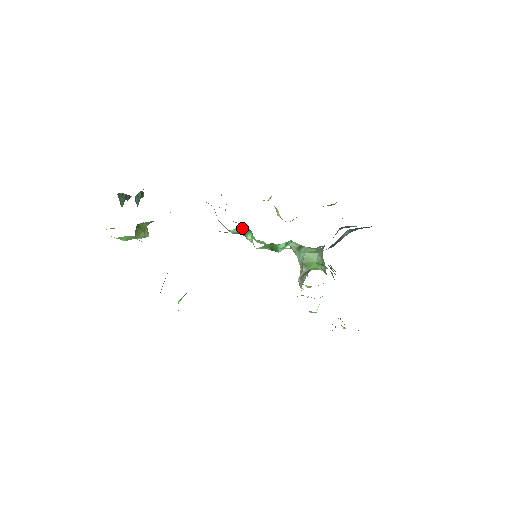
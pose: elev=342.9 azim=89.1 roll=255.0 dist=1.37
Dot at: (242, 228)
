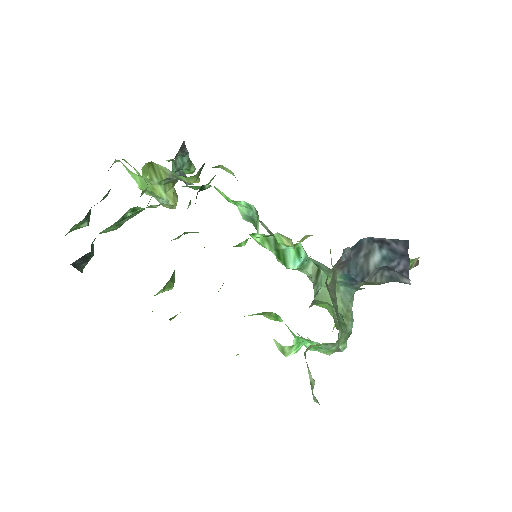
Dot at: (252, 209)
